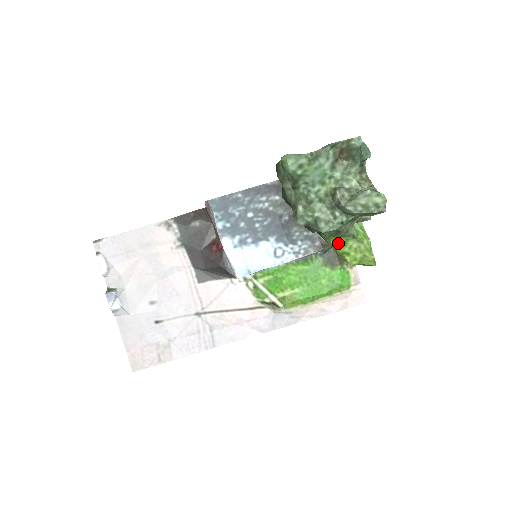
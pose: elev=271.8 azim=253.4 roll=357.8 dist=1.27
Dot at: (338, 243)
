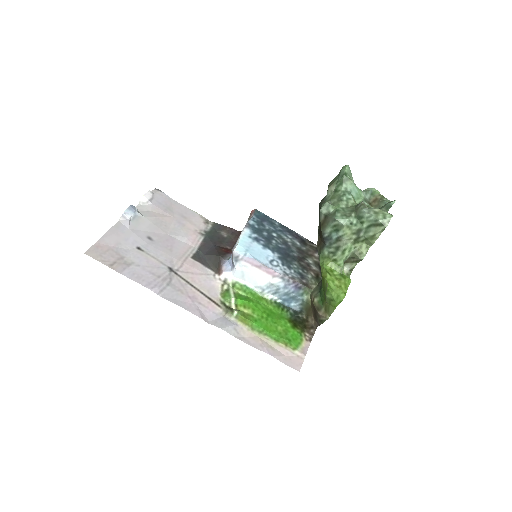
Dot at: (328, 266)
